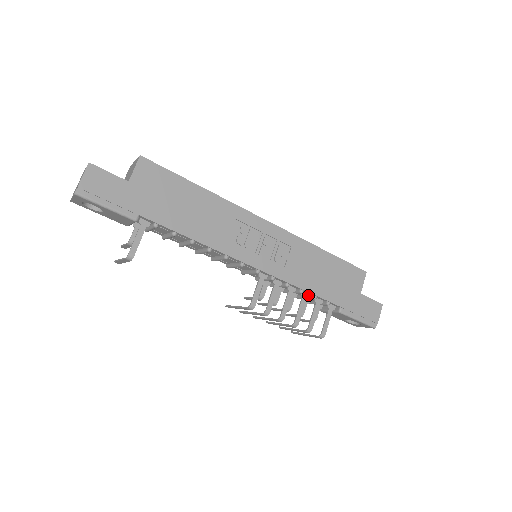
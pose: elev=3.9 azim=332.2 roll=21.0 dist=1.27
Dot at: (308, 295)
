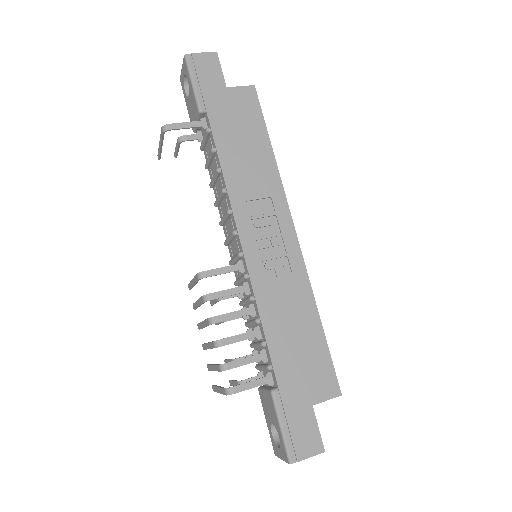
Dot at: (261, 336)
